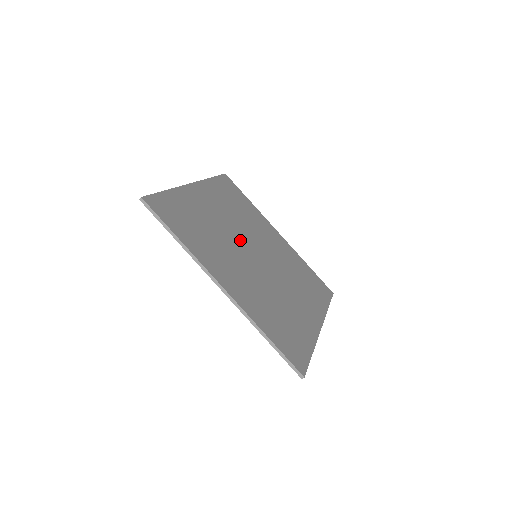
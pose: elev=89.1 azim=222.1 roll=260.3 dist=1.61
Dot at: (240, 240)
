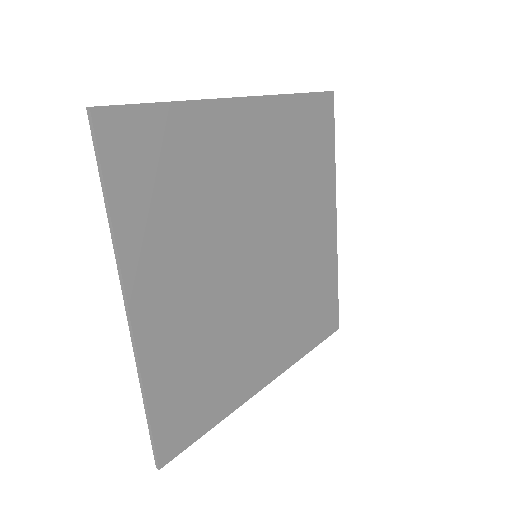
Dot at: (248, 225)
